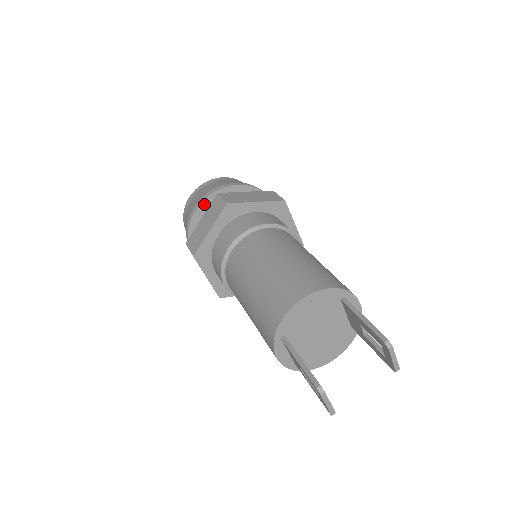
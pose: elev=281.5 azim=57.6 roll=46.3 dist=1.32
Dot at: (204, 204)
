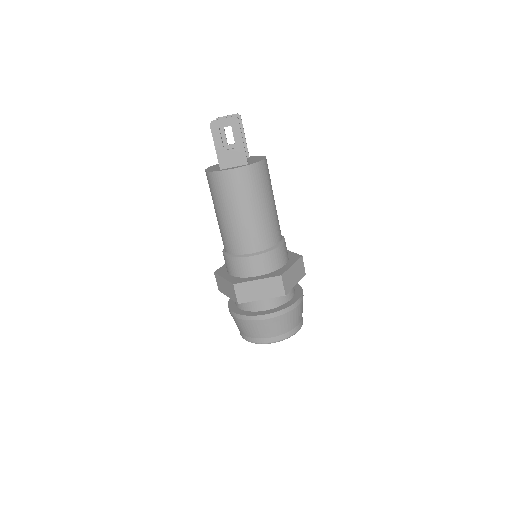
Dot at: (231, 308)
